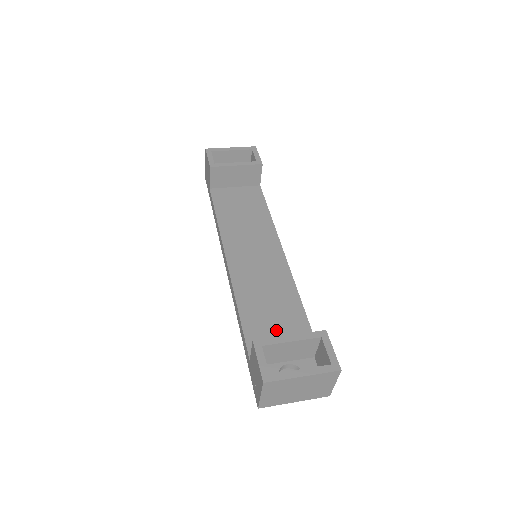
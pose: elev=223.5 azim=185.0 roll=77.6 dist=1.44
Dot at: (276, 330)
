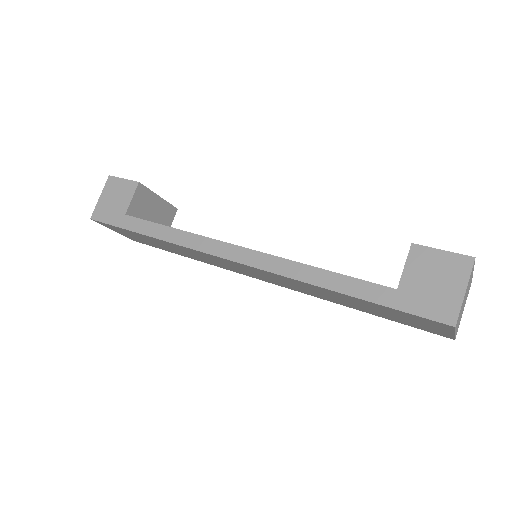
Dot at: occluded
